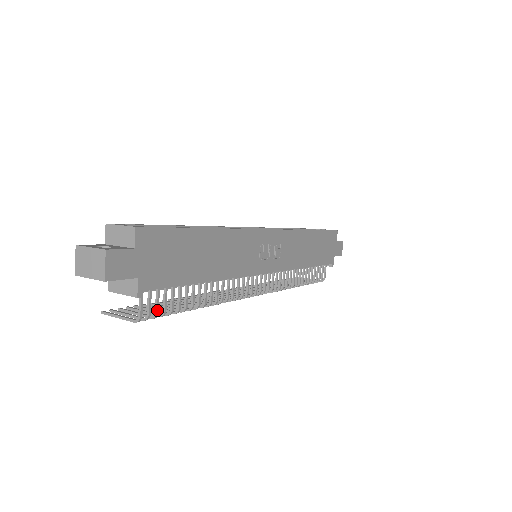
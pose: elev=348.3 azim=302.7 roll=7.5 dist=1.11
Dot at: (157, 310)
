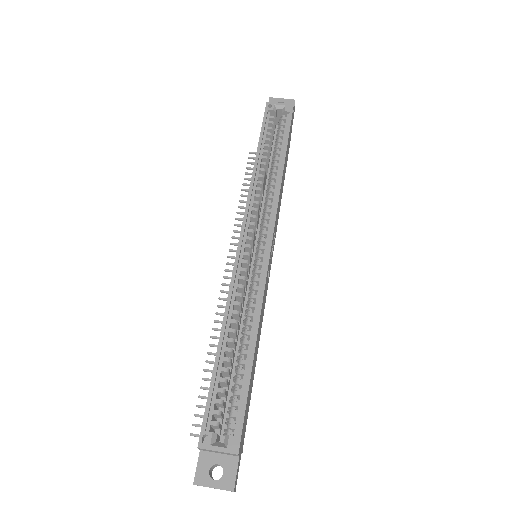
Dot at: occluded
